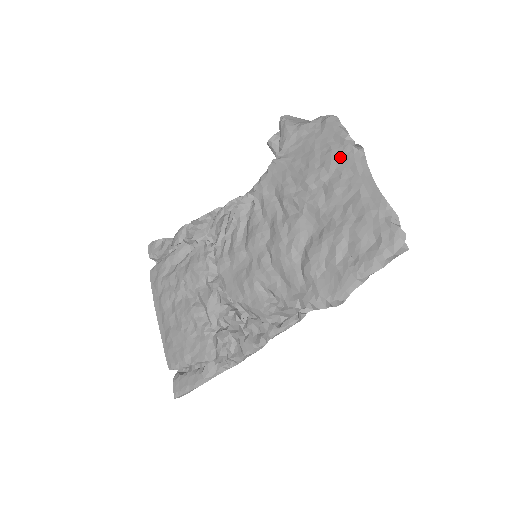
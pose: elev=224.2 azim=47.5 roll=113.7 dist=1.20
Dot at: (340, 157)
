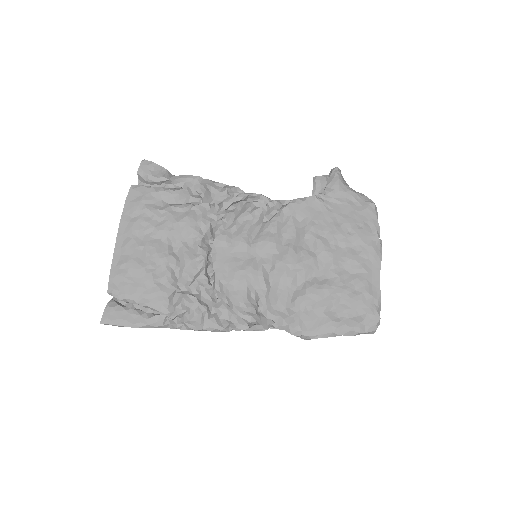
Dot at: (367, 239)
